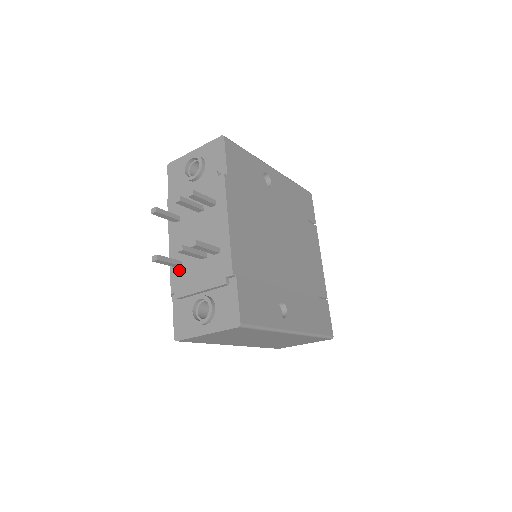
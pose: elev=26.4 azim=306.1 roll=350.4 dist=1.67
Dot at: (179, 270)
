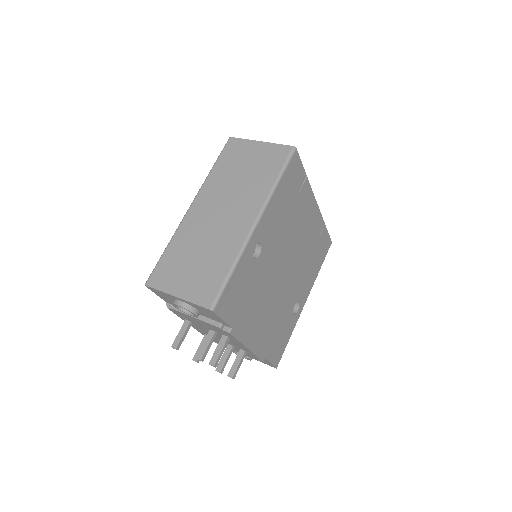
Dot at: occluded
